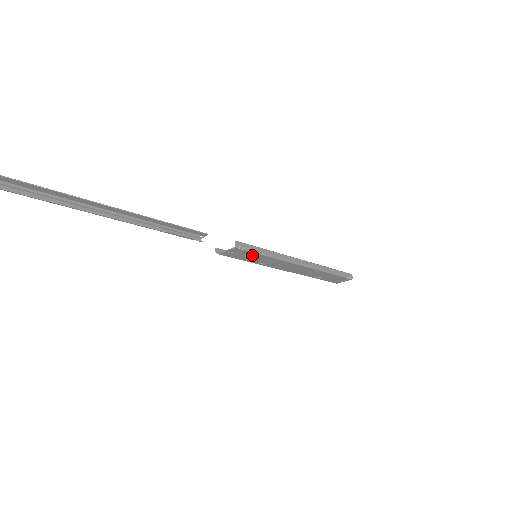
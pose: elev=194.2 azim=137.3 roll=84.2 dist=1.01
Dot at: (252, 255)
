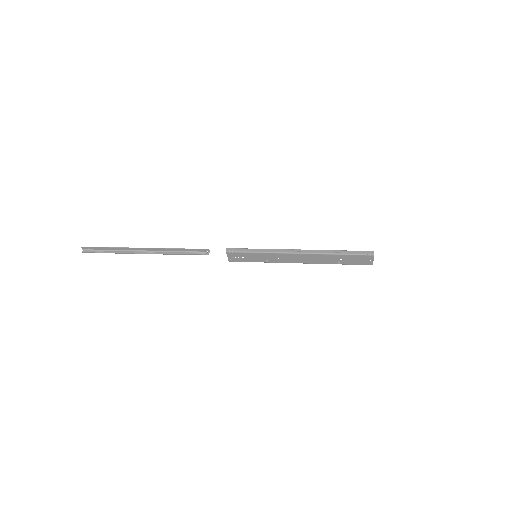
Dot at: (247, 255)
